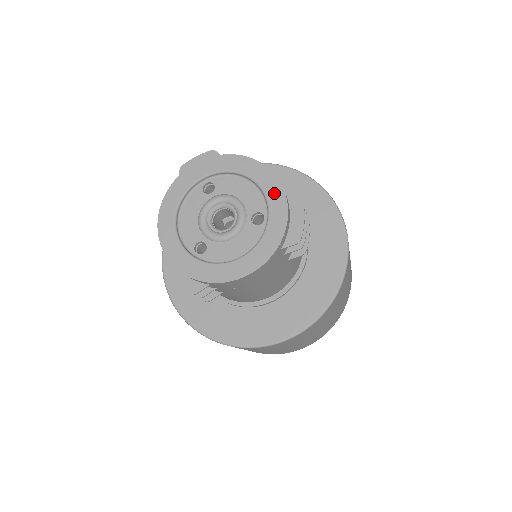
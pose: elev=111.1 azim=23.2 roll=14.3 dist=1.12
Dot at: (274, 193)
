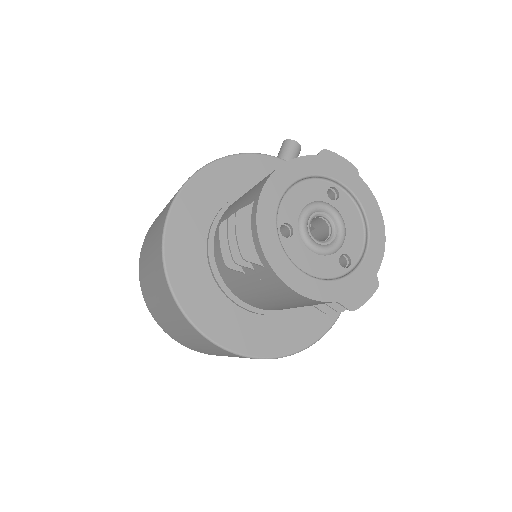
Dot at: (374, 258)
